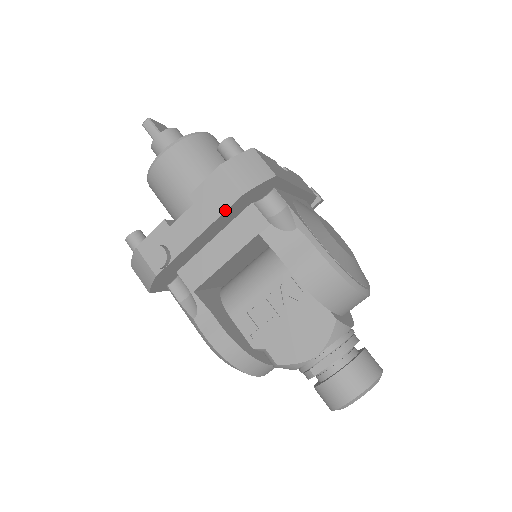
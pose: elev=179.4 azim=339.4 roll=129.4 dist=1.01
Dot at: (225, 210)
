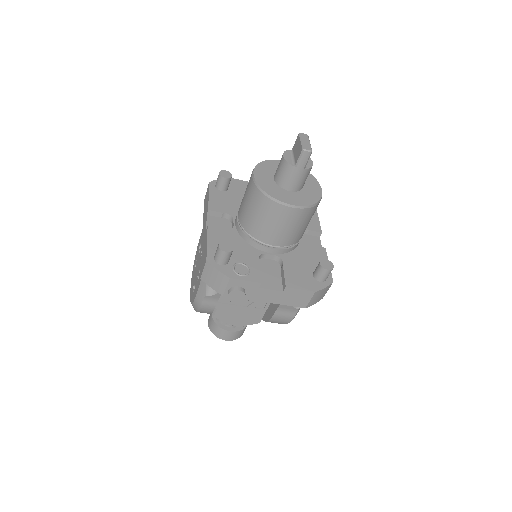
Dot at: occluded
